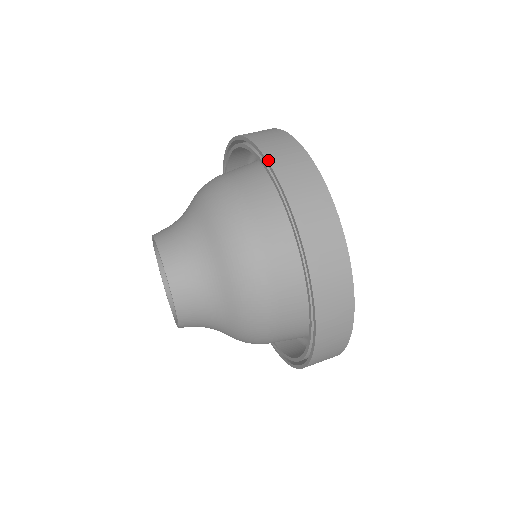
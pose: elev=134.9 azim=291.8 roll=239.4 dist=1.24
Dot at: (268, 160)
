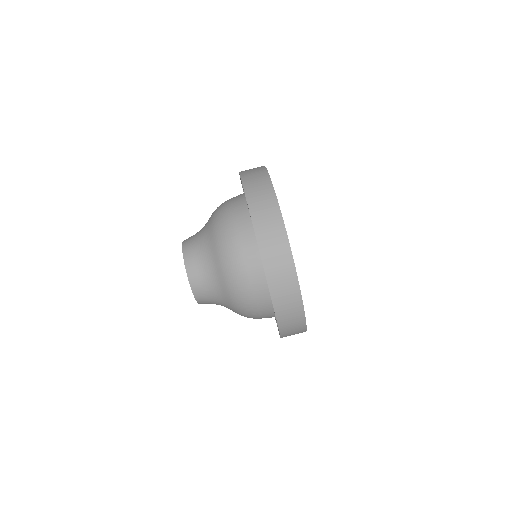
Dot at: (277, 320)
